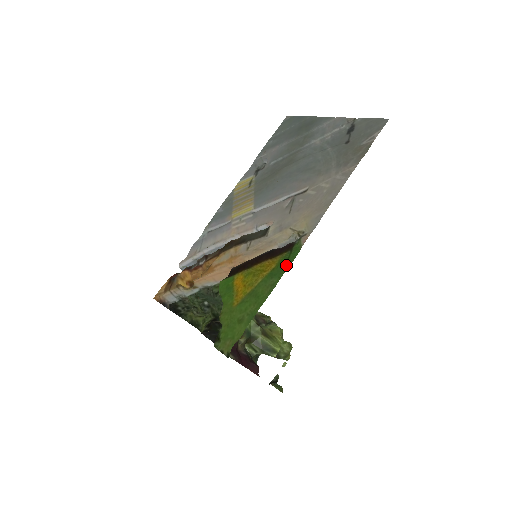
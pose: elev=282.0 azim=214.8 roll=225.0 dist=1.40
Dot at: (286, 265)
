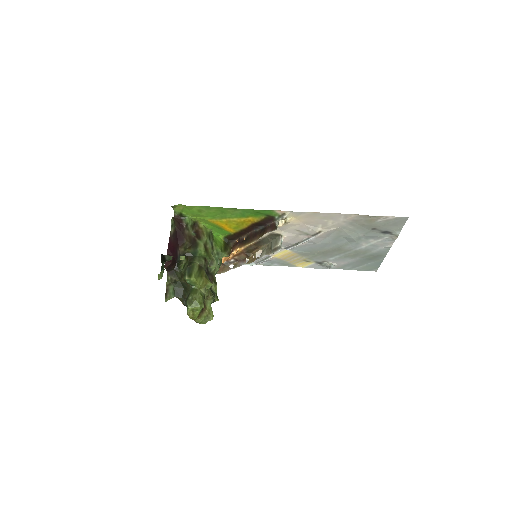
Dot at: (255, 211)
